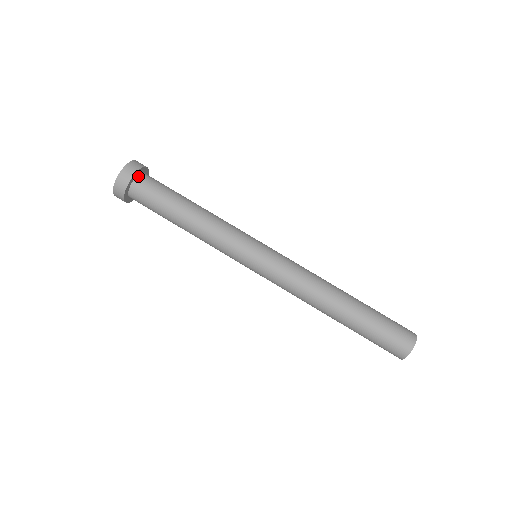
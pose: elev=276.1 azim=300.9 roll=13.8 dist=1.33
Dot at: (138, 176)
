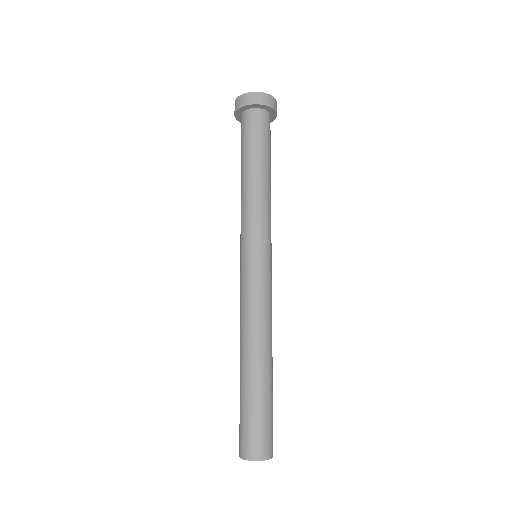
Dot at: (260, 109)
